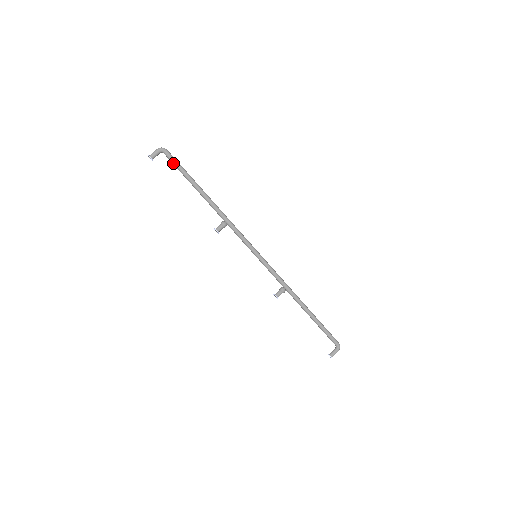
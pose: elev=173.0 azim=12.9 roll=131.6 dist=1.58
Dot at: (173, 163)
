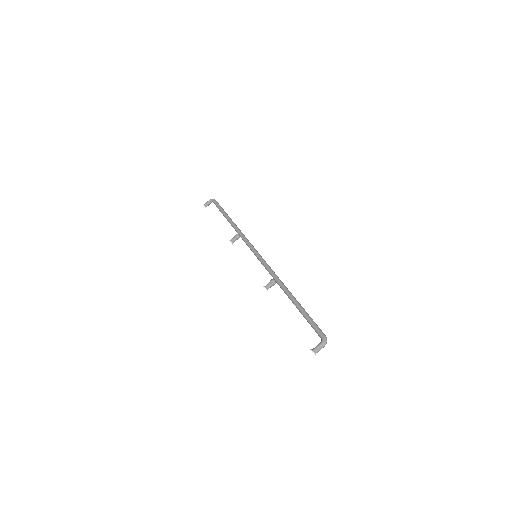
Dot at: (216, 205)
